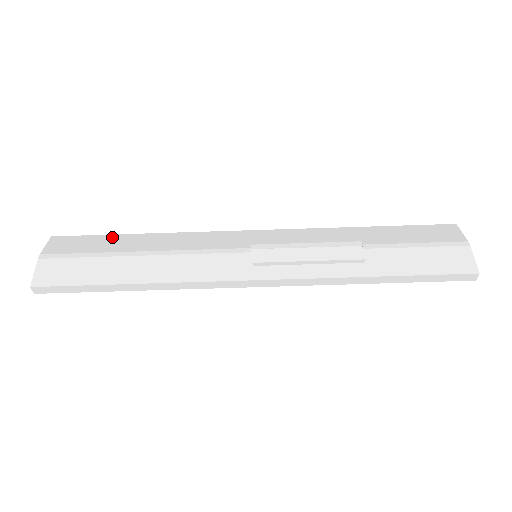
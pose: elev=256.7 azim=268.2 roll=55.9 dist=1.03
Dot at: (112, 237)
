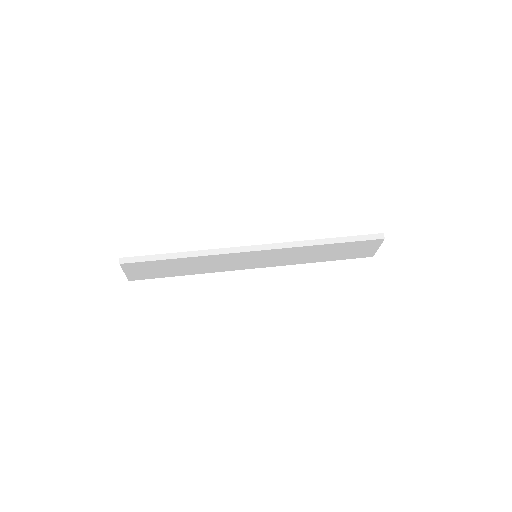
Dot at: occluded
